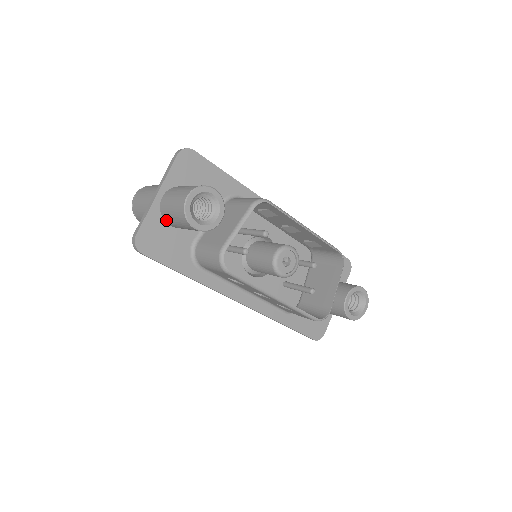
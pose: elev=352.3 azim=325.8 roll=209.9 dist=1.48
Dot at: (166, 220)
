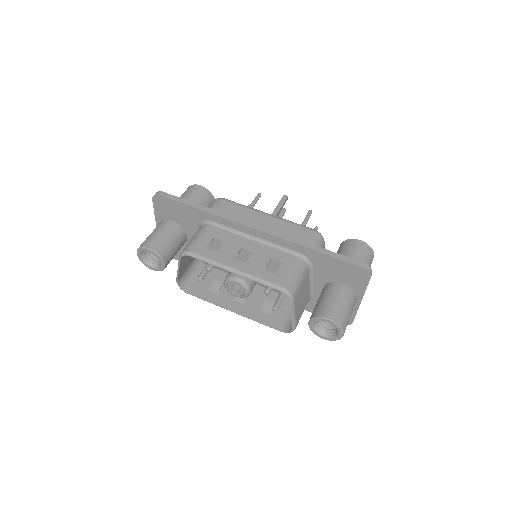
Dot at: occluded
